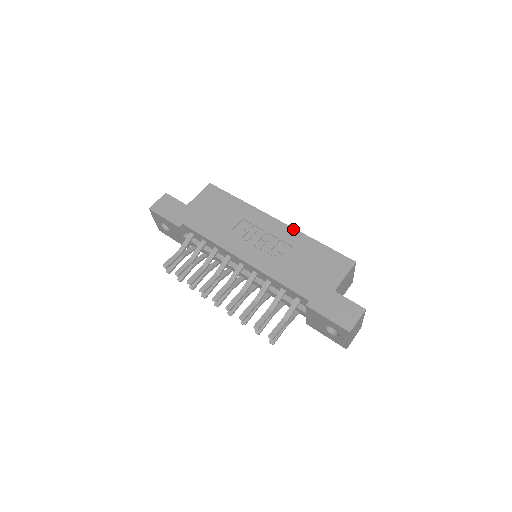
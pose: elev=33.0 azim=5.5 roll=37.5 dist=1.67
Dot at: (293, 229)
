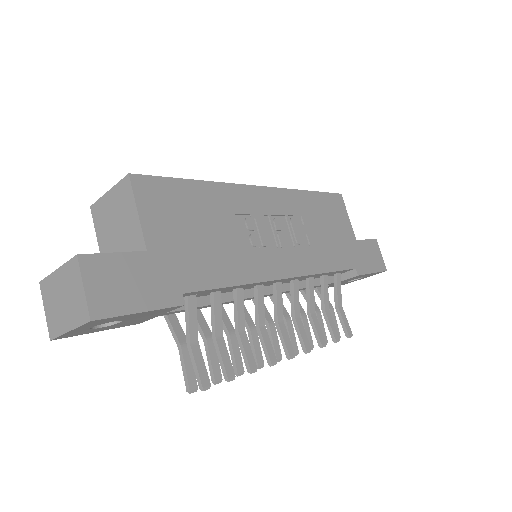
Dot at: (284, 190)
